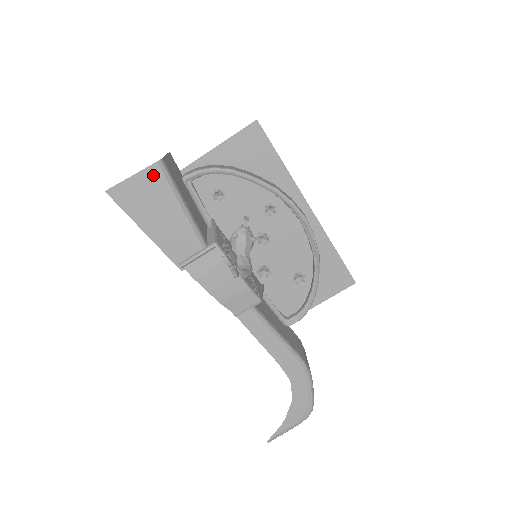
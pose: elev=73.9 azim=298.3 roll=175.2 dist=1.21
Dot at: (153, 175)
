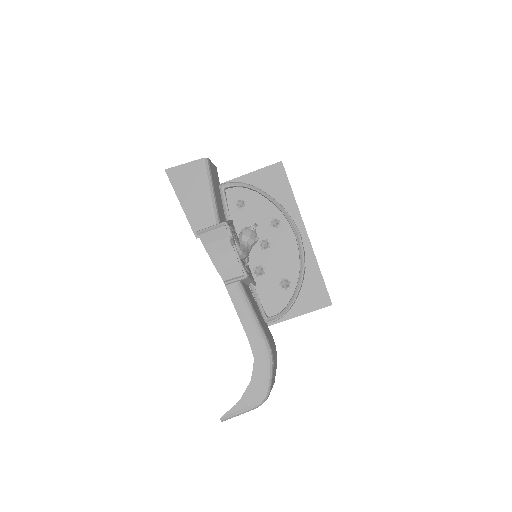
Dot at: (199, 166)
